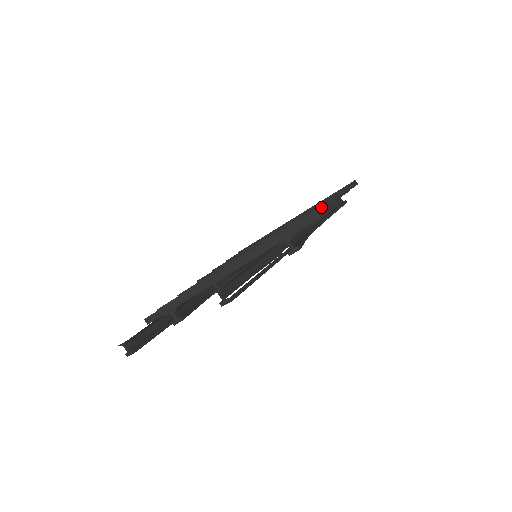
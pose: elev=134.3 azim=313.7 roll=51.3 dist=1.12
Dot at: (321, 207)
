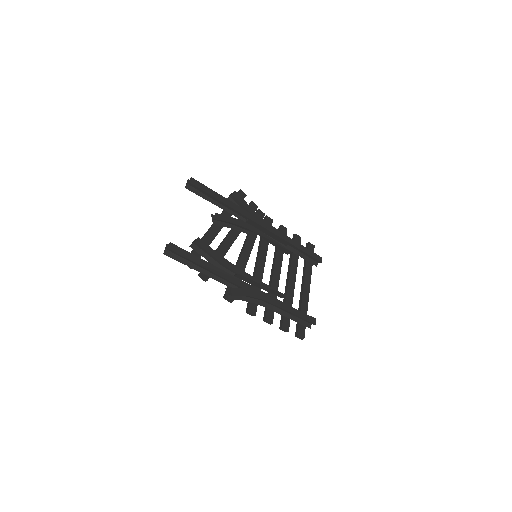
Dot at: (256, 208)
